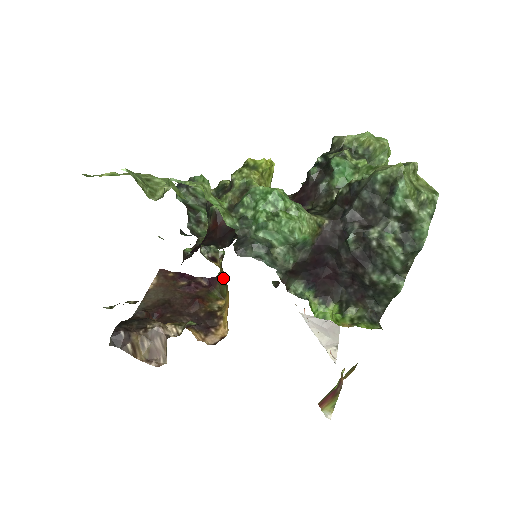
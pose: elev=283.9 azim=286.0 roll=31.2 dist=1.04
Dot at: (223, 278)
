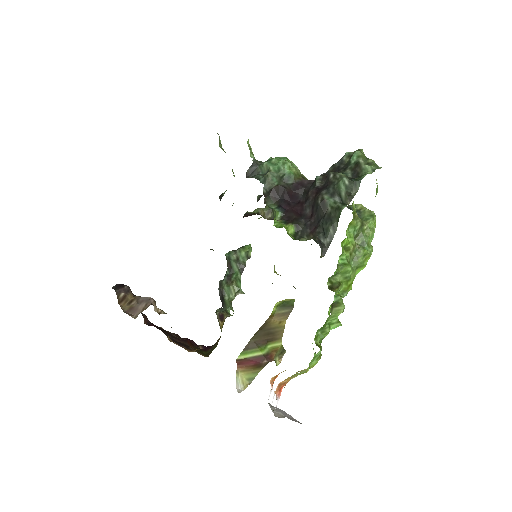
Dot at: occluded
